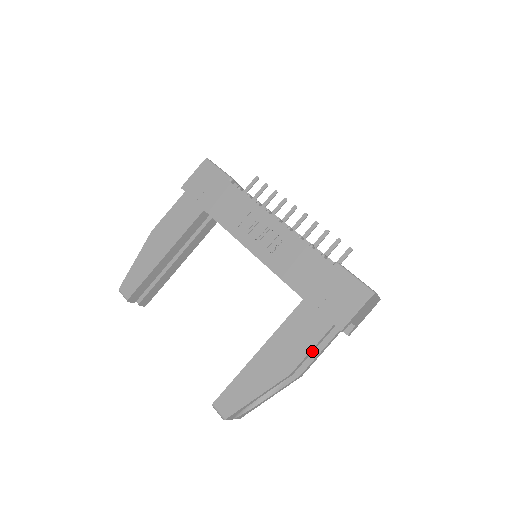
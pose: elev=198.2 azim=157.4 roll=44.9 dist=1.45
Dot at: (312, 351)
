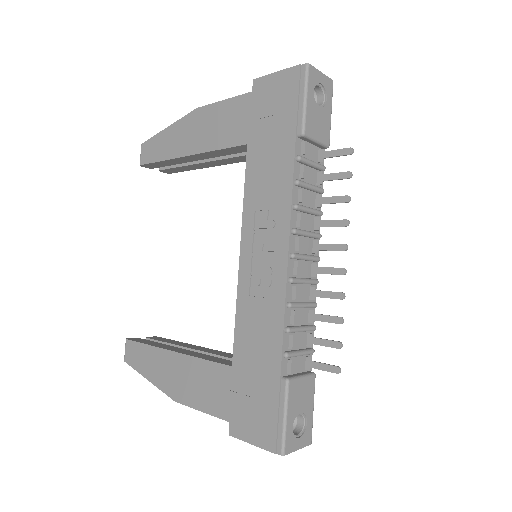
Dot at: occluded
